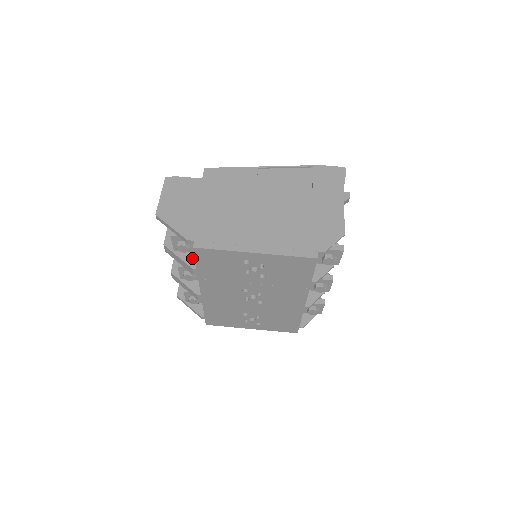
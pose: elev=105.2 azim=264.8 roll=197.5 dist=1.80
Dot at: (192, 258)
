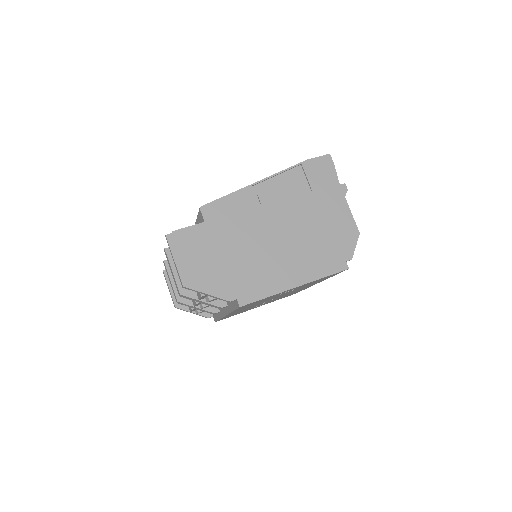
Dot at: occluded
